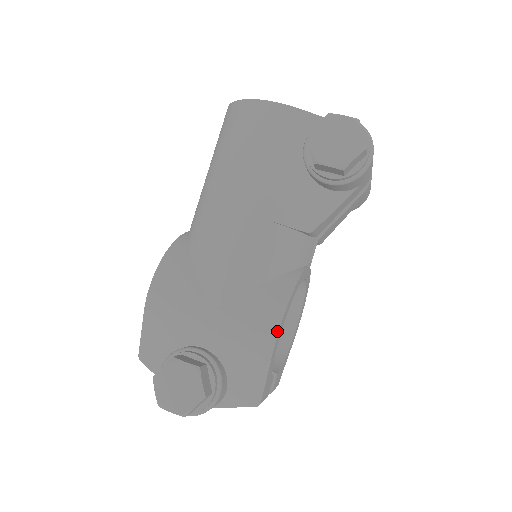
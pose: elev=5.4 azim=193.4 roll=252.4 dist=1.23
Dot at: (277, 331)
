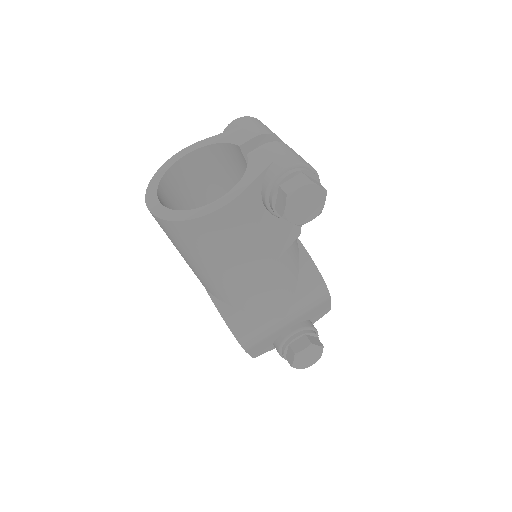
Dot at: (327, 291)
